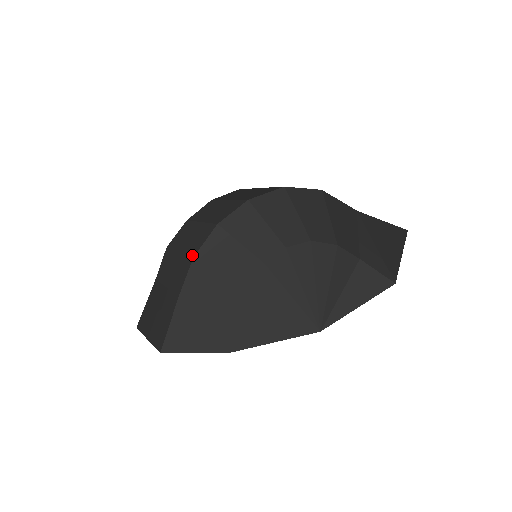
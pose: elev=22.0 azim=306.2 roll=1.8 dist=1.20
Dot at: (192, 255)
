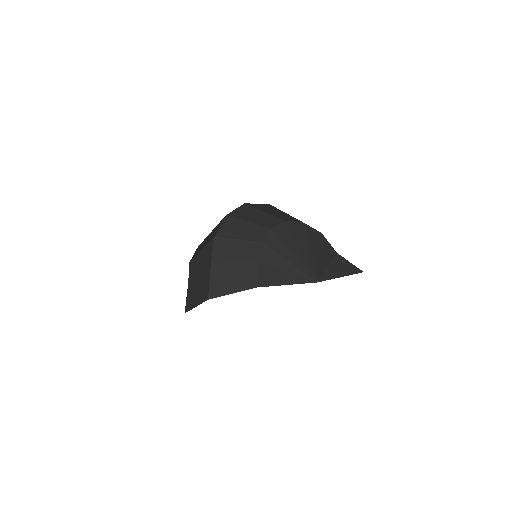
Dot at: (213, 237)
